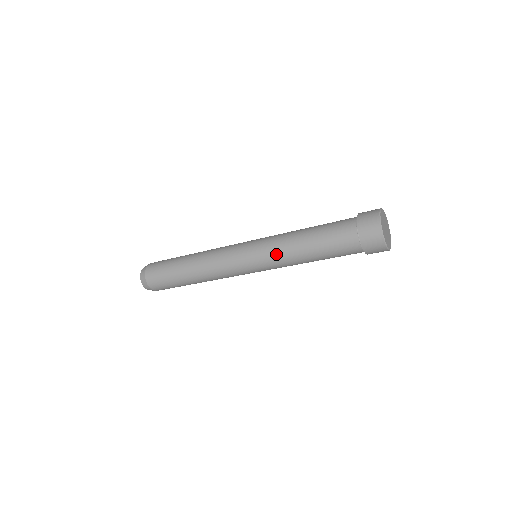
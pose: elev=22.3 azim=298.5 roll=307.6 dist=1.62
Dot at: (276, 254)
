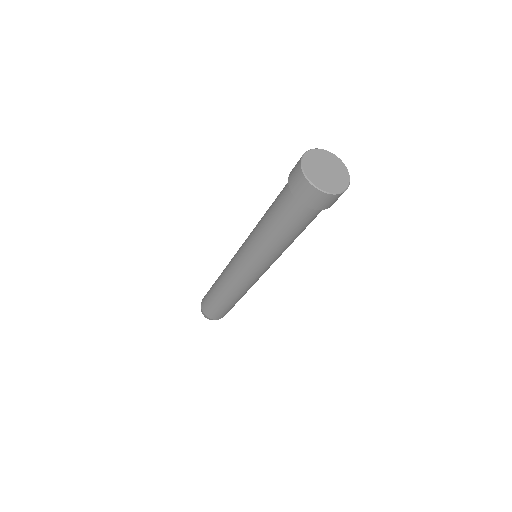
Dot at: (252, 231)
